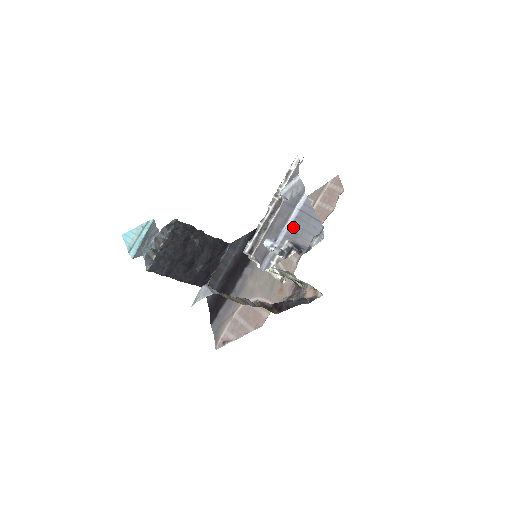
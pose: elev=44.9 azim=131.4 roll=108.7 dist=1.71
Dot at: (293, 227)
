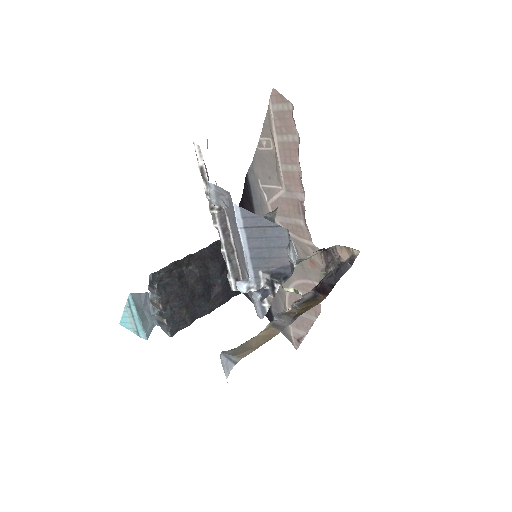
Dot at: (254, 253)
